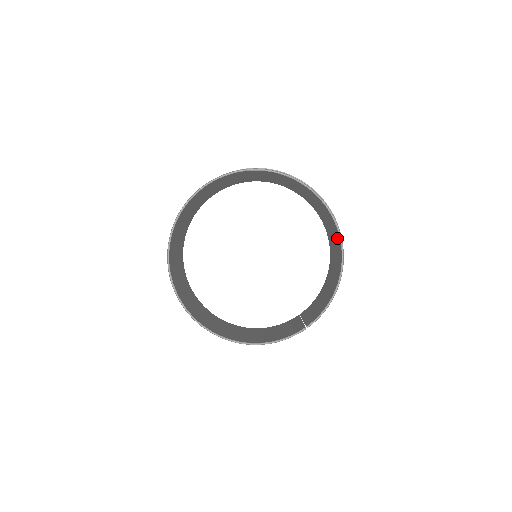
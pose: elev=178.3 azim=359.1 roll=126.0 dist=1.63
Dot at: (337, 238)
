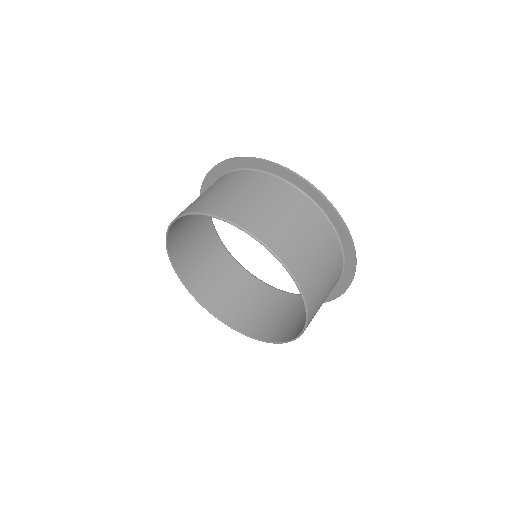
Dot at: occluded
